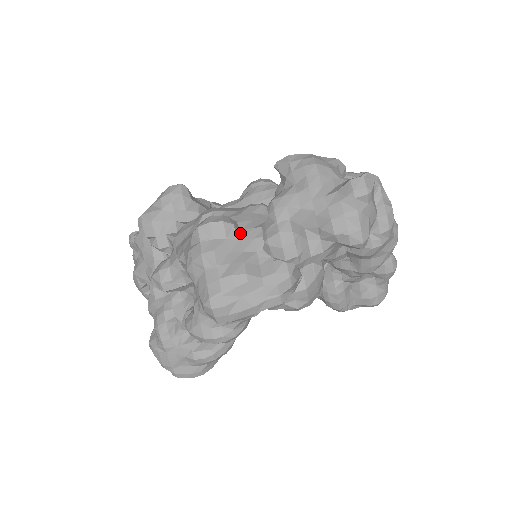
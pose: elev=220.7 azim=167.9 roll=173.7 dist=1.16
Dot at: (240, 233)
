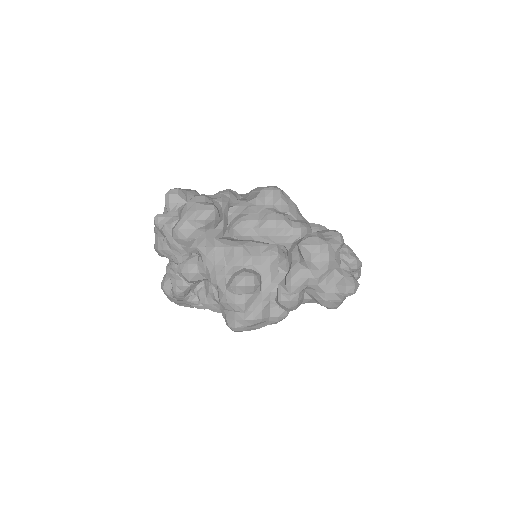
Dot at: (262, 286)
